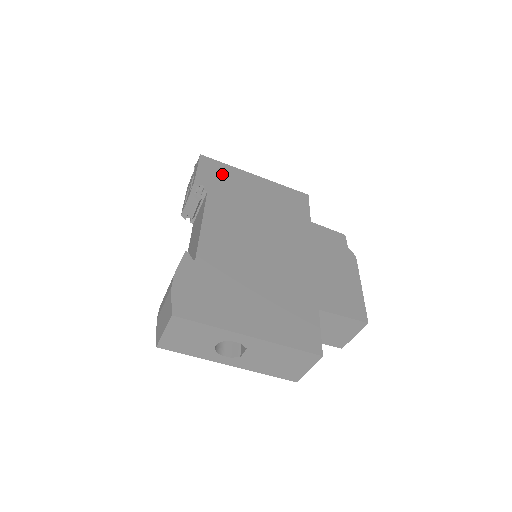
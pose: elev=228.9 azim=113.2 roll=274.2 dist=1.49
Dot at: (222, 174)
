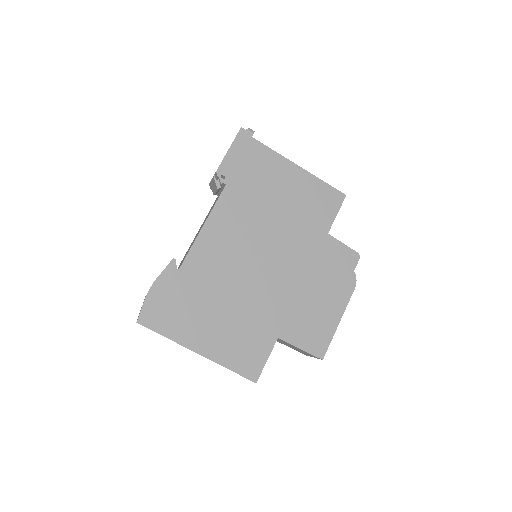
Dot at: (253, 160)
